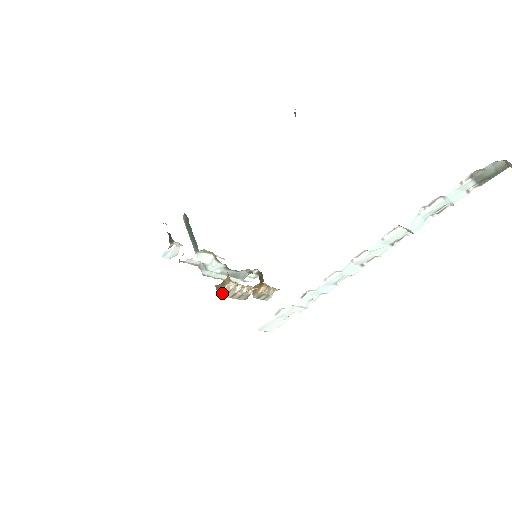
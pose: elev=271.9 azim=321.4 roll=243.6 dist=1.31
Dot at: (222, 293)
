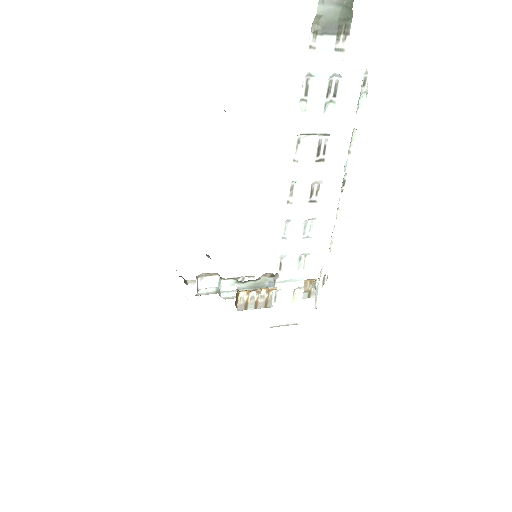
Dot at: (239, 307)
